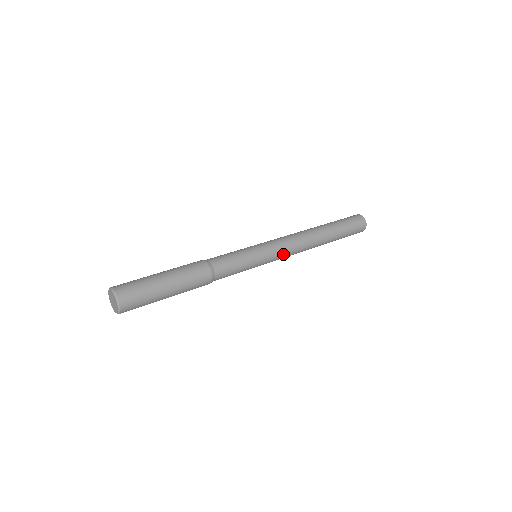
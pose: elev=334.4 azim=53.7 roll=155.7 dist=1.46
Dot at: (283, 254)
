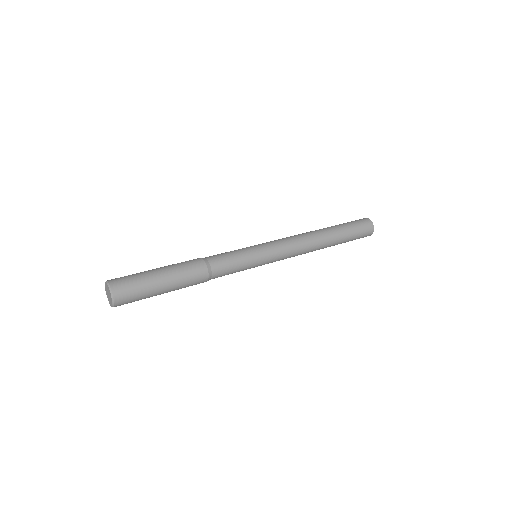
Dot at: (282, 246)
